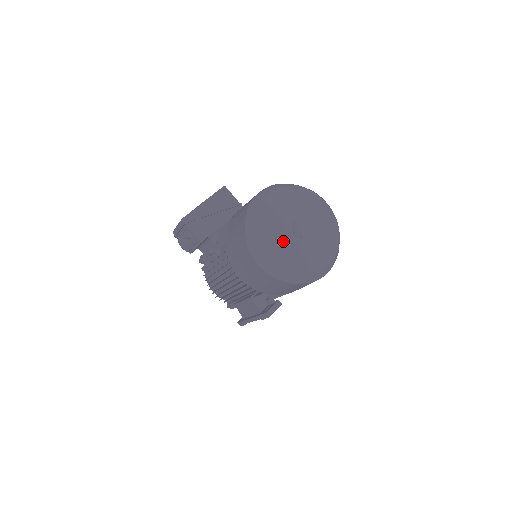
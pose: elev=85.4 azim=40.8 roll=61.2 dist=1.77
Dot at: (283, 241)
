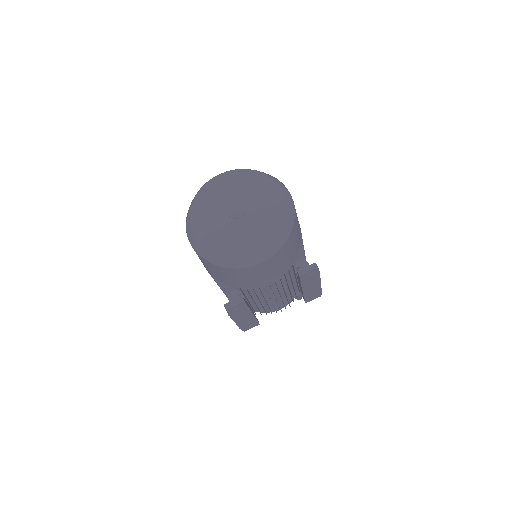
Dot at: (213, 219)
